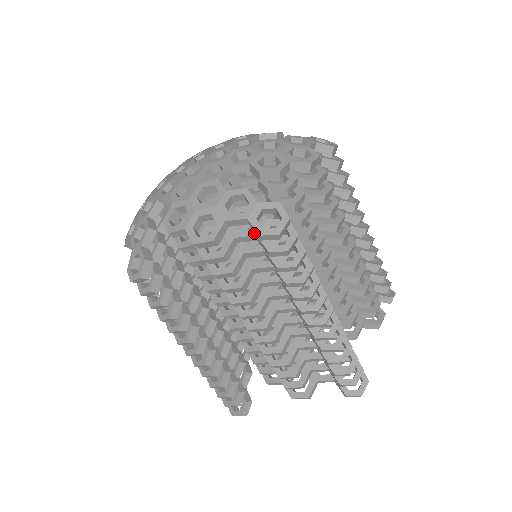
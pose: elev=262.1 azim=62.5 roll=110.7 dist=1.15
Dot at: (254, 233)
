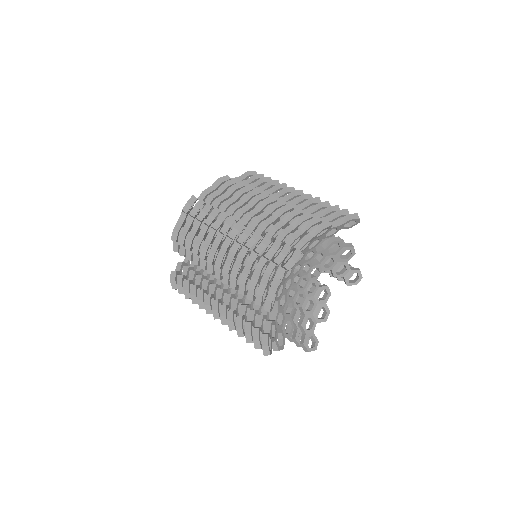
Dot at: (189, 216)
